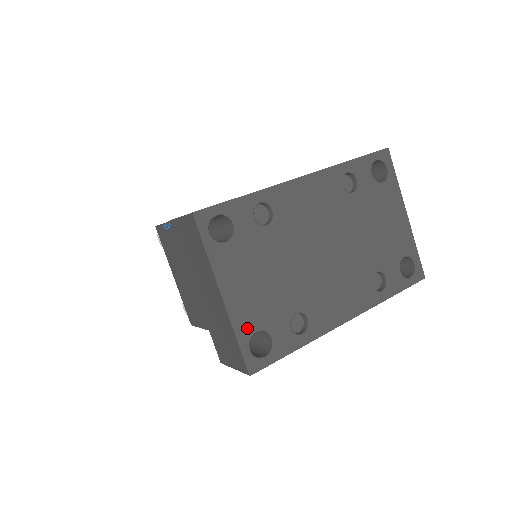
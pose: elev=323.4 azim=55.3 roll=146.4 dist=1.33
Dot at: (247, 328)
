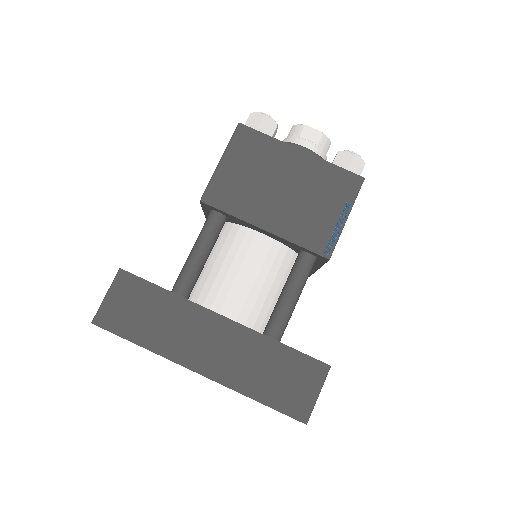
Dot at: occluded
